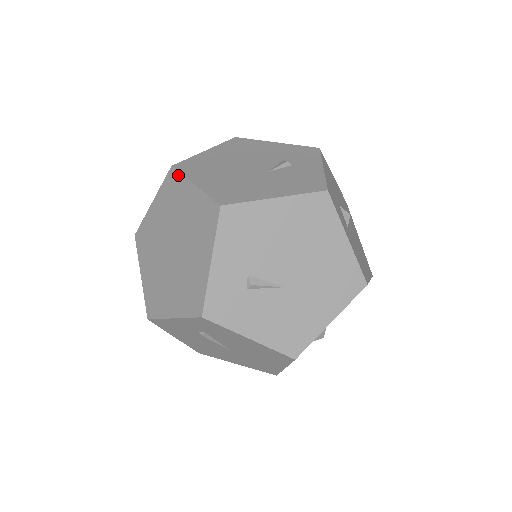
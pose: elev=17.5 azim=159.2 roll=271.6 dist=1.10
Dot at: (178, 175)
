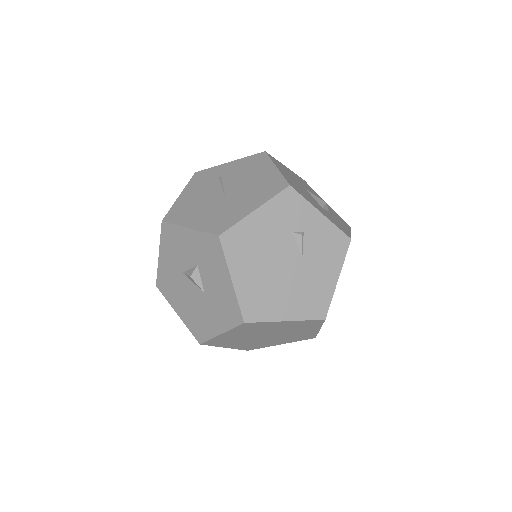
Dot at: (259, 323)
